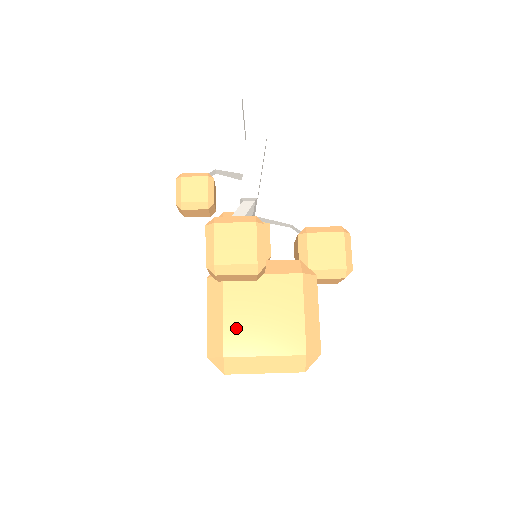
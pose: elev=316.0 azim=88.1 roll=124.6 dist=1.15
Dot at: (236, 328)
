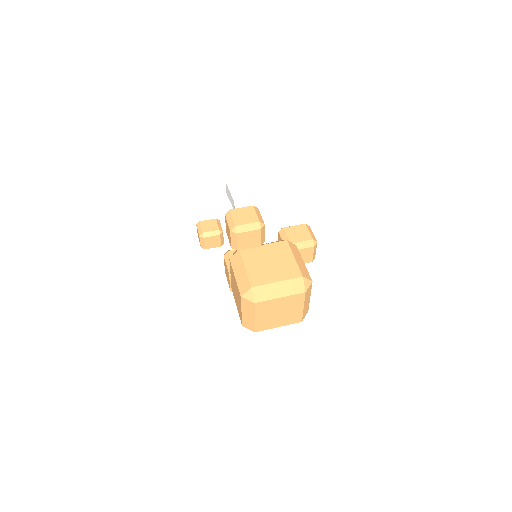
Dot at: (255, 272)
